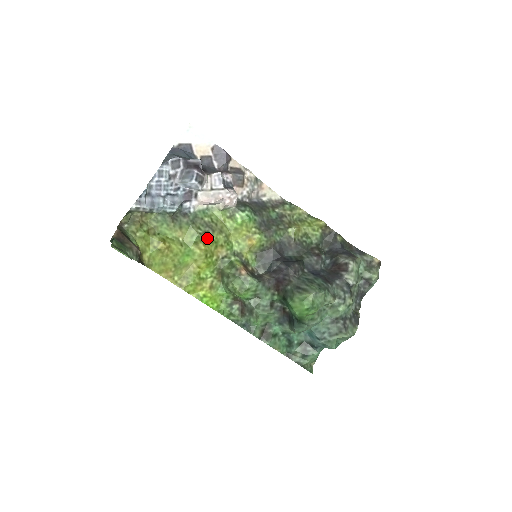
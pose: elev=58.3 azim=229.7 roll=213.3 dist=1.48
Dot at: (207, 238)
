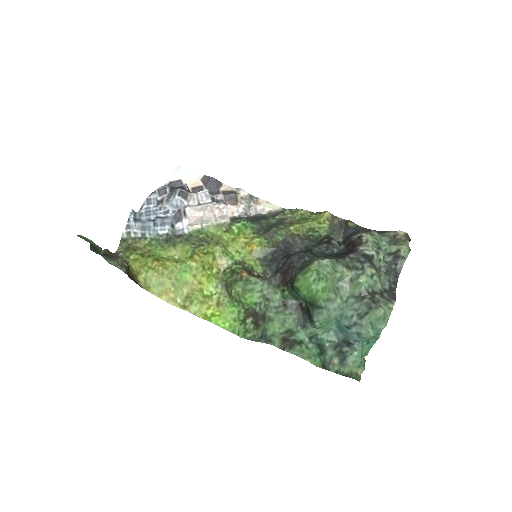
Dot at: (201, 250)
